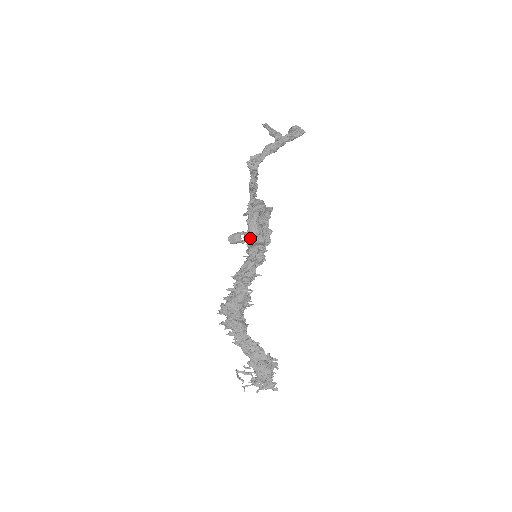
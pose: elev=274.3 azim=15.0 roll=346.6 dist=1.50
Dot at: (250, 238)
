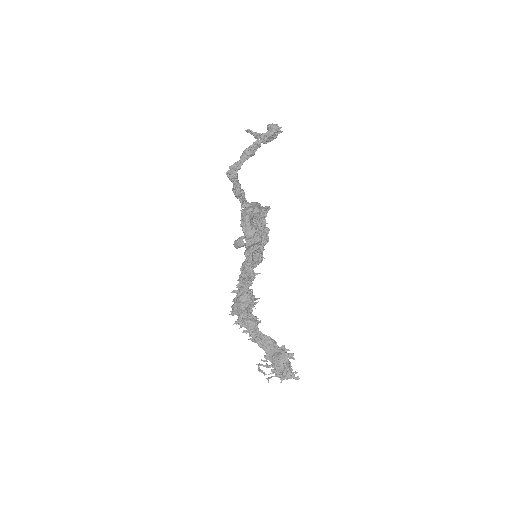
Dot at: (246, 241)
